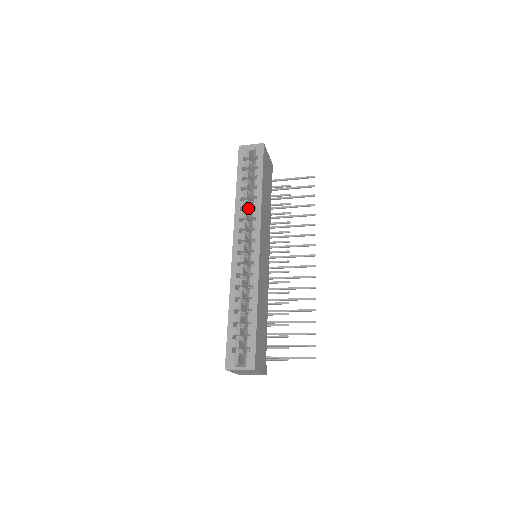
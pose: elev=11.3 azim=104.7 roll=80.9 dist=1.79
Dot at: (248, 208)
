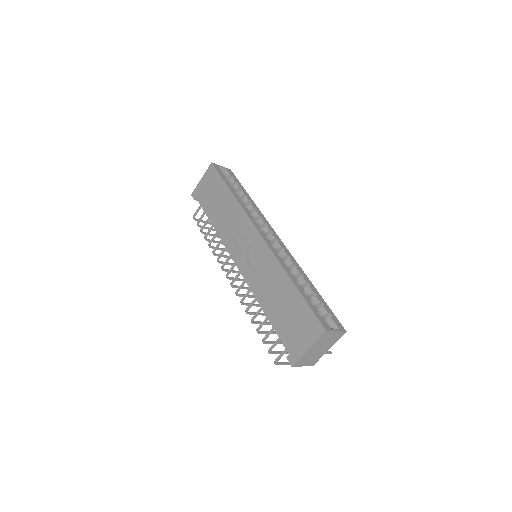
Dot at: occluded
